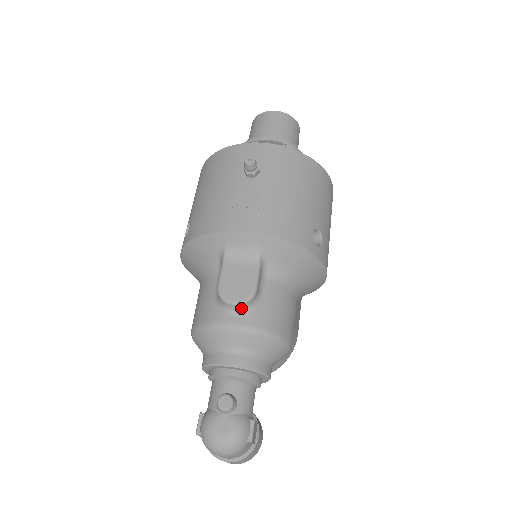
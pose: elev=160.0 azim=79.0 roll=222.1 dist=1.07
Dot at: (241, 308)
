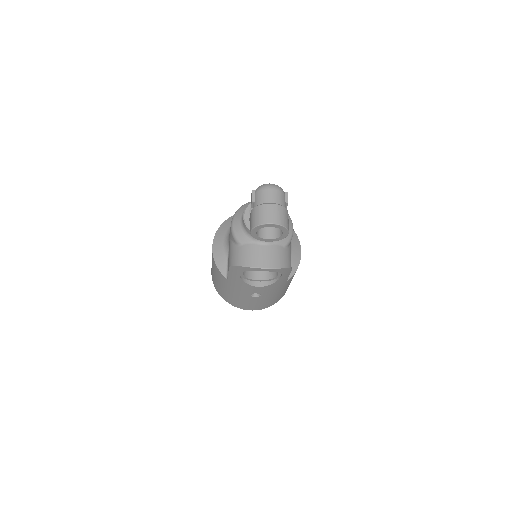
Dot at: occluded
